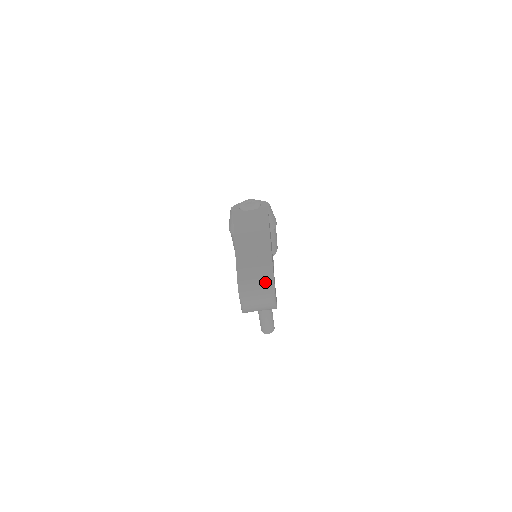
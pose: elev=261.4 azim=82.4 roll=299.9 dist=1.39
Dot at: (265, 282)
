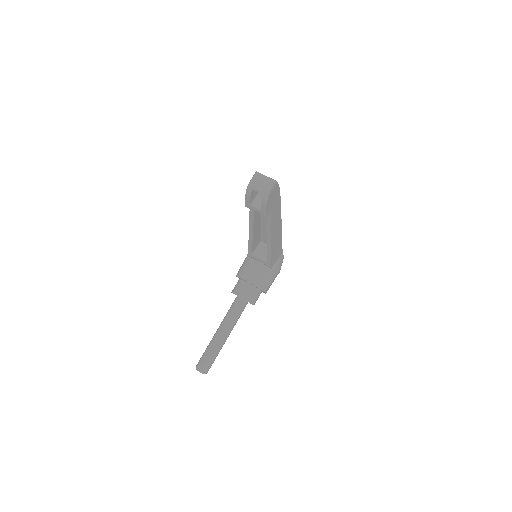
Dot at: occluded
